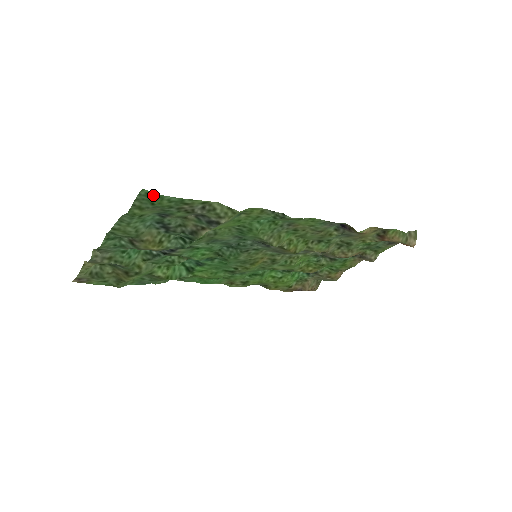
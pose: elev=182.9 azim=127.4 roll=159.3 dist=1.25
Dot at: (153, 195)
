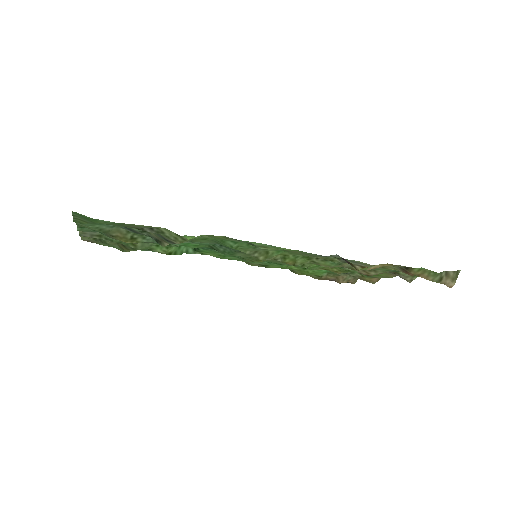
Dot at: (86, 216)
